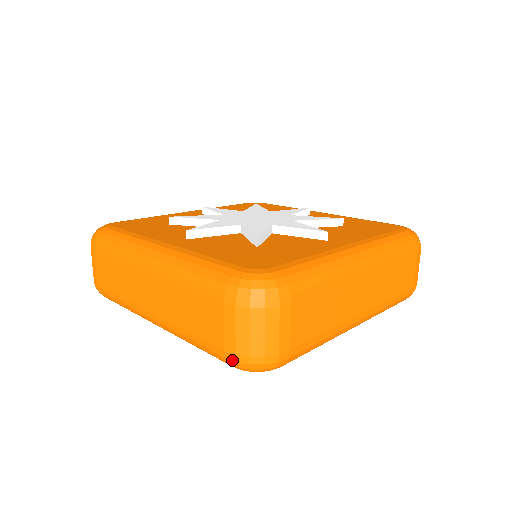
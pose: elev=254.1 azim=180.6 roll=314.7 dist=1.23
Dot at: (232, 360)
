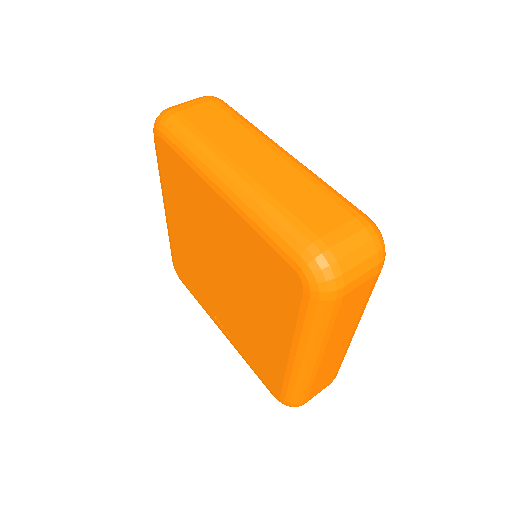
Dot at: occluded
